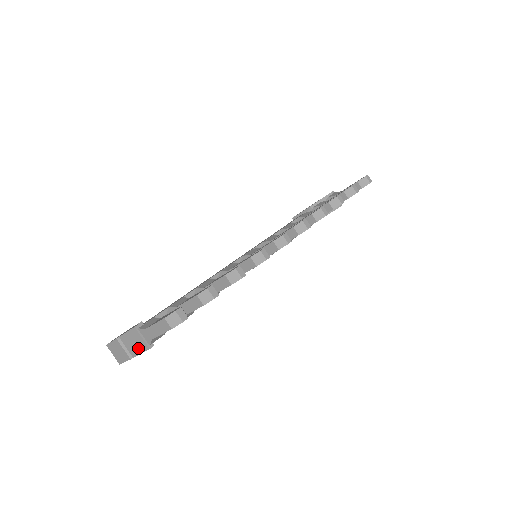
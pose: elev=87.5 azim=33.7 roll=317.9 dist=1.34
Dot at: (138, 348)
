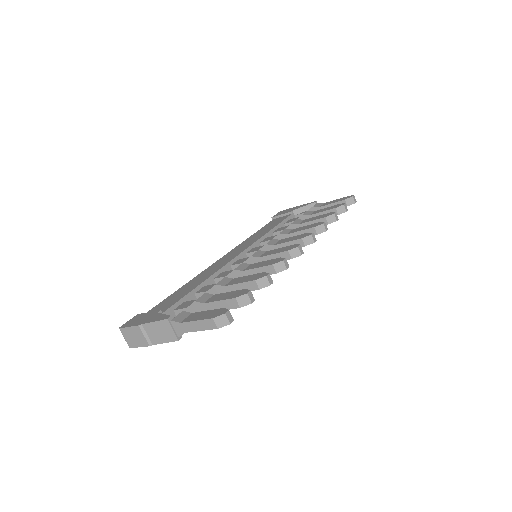
Dot at: (163, 338)
